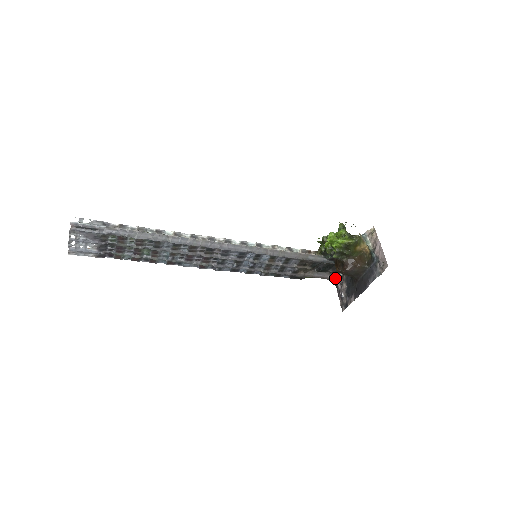
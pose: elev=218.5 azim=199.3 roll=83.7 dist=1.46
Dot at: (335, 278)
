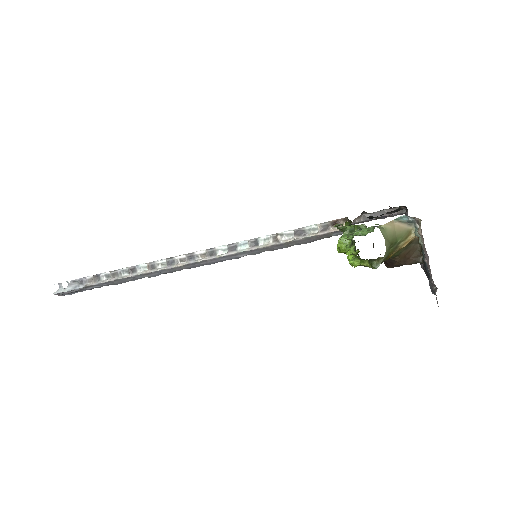
Dot at: (402, 213)
